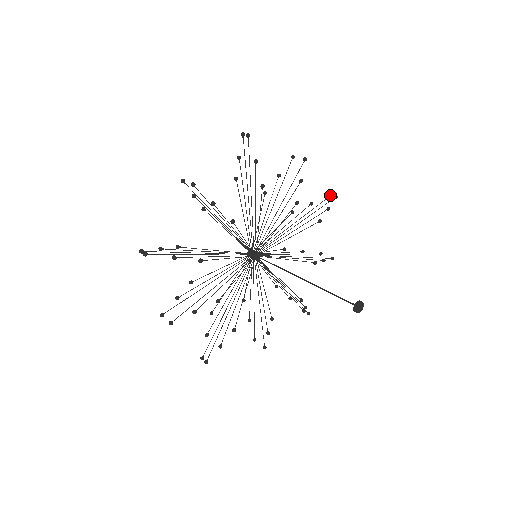
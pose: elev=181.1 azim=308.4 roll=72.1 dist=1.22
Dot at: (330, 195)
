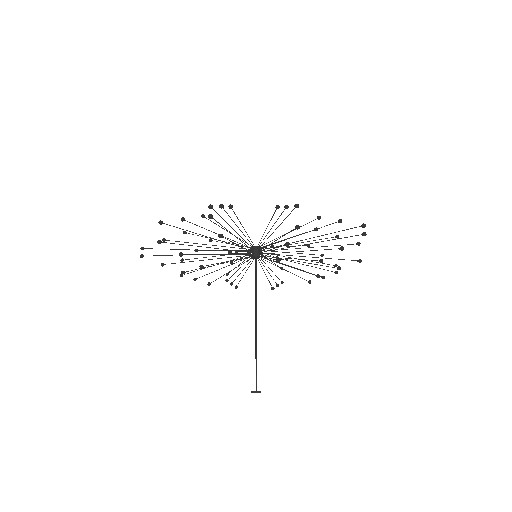
Dot at: (361, 226)
